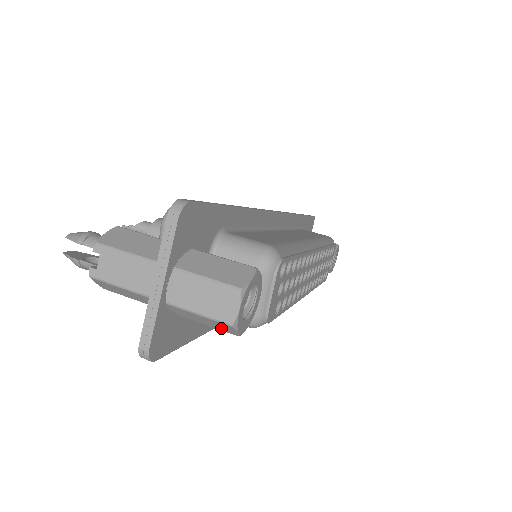
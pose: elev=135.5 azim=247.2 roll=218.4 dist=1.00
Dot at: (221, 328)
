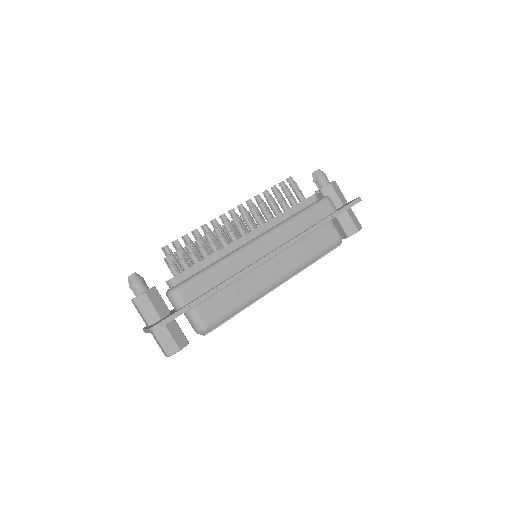
Dot at: occluded
